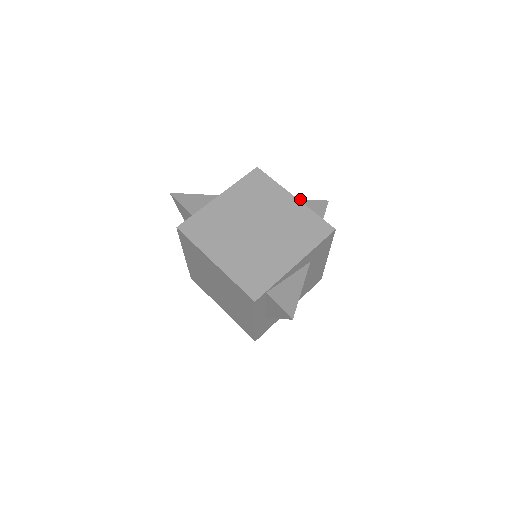
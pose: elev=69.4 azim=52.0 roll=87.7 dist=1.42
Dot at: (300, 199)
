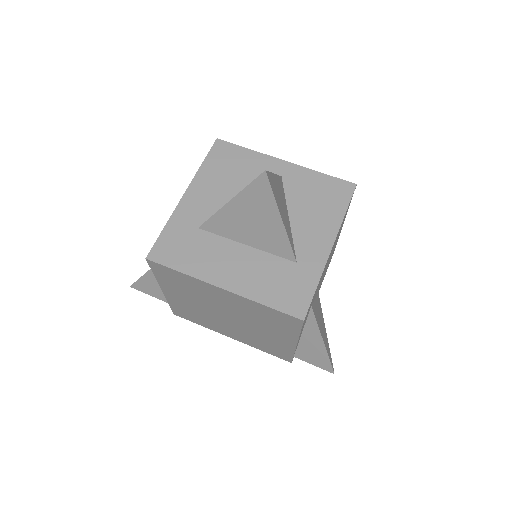
Dot at: (228, 202)
